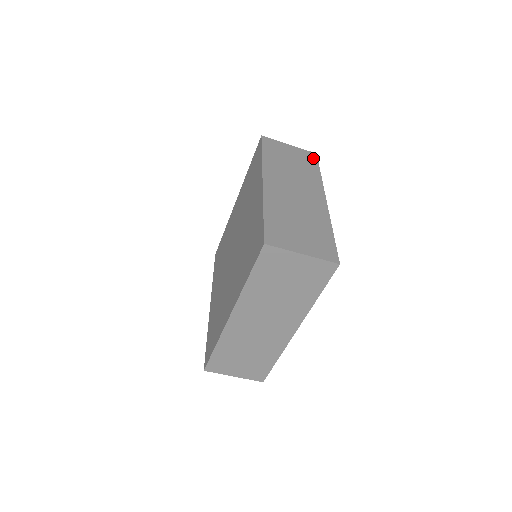
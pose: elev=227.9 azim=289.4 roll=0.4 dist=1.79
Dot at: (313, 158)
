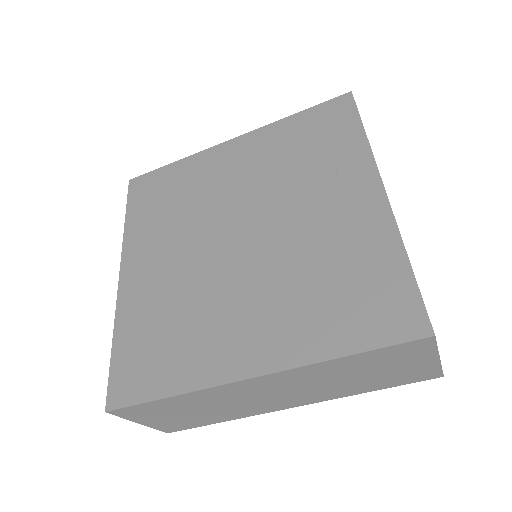
Dot at: occluded
